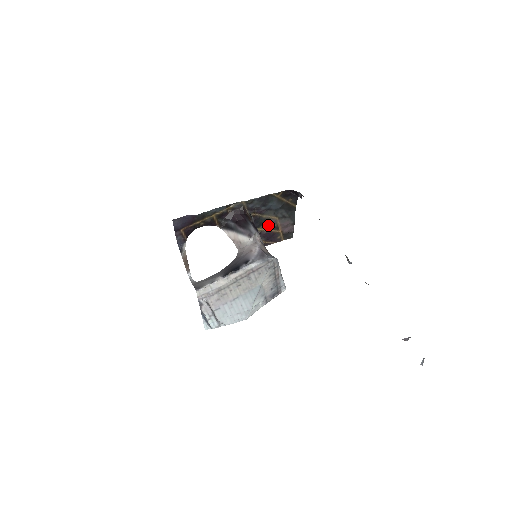
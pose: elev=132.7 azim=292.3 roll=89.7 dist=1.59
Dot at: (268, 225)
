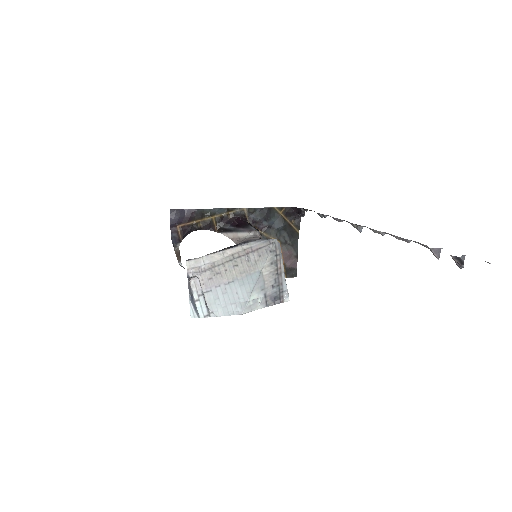
Dot at: occluded
